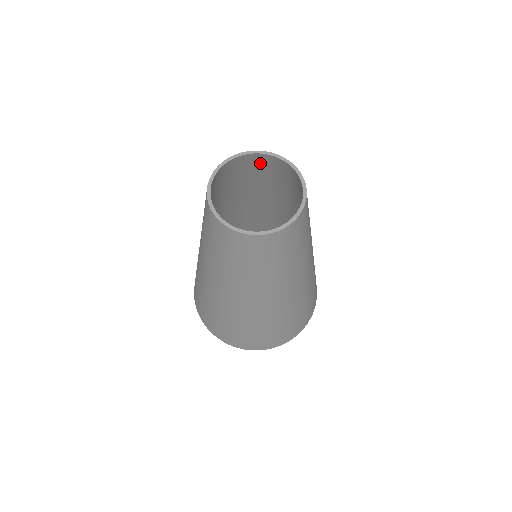
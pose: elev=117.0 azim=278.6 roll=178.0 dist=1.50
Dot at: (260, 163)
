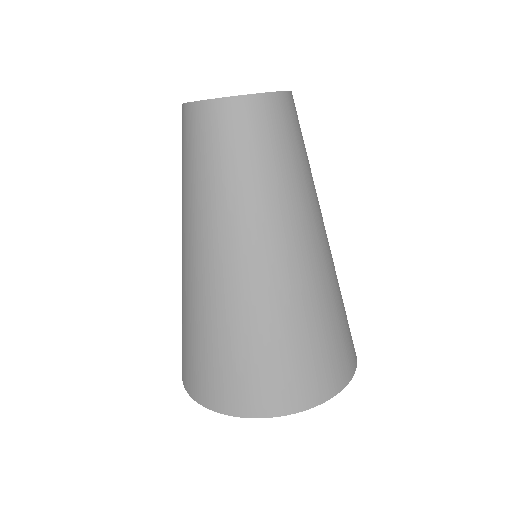
Dot at: occluded
